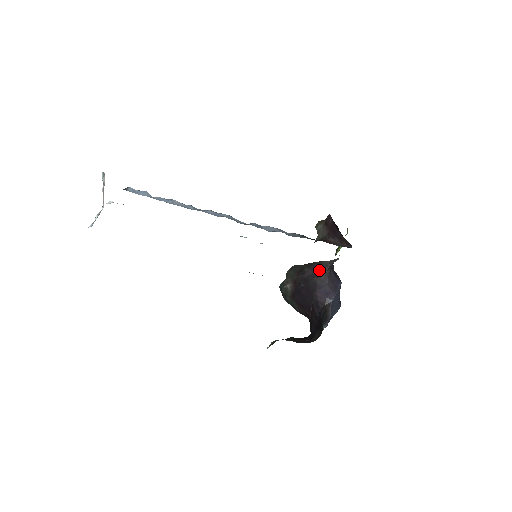
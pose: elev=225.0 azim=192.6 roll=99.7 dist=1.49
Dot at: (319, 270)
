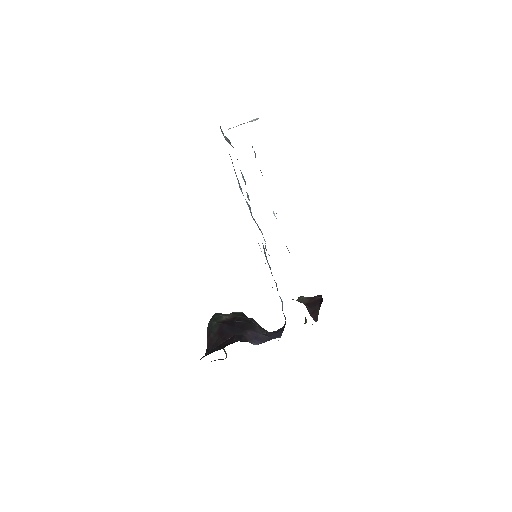
Dot at: occluded
